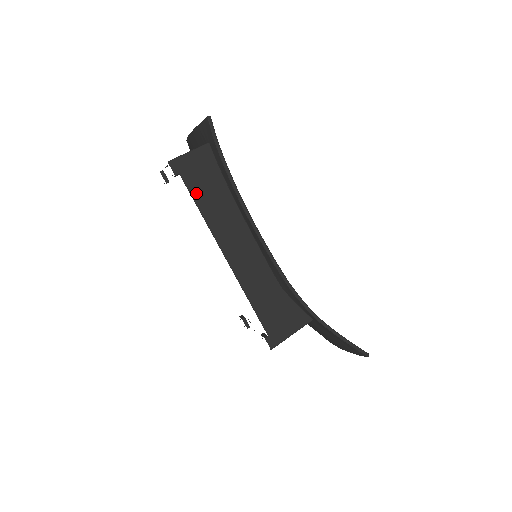
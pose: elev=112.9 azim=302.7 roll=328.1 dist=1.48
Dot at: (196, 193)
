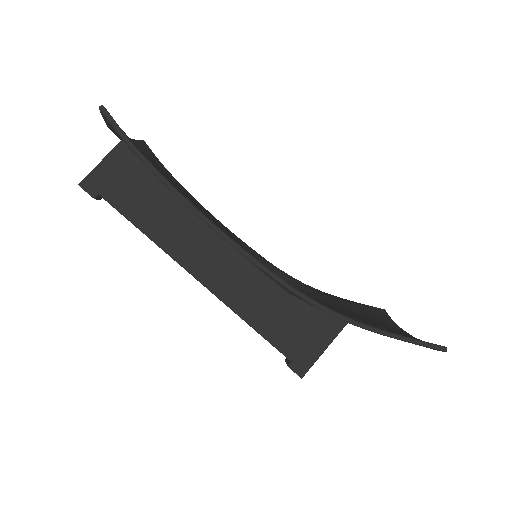
Dot at: (128, 211)
